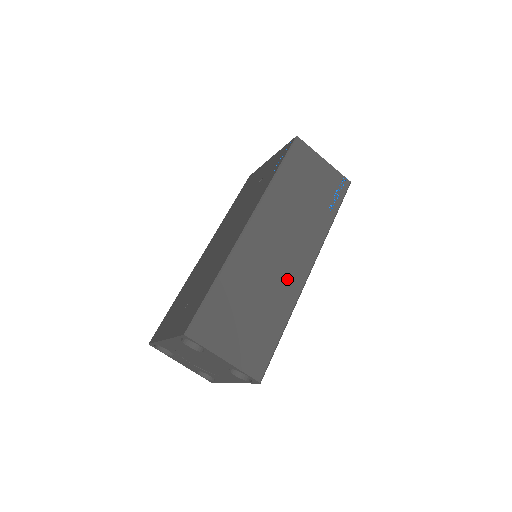
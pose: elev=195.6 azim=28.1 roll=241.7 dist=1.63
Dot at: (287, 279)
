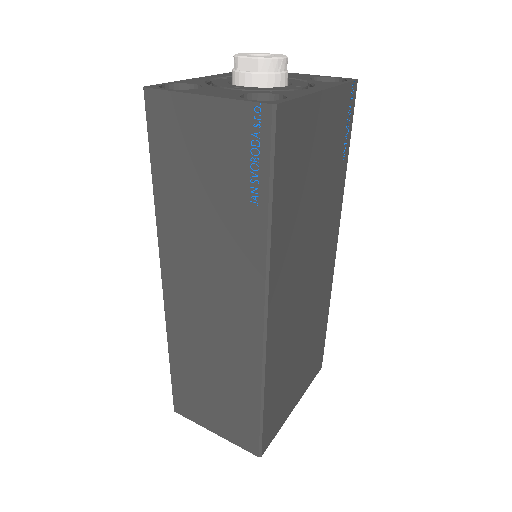
Dot at: (237, 342)
